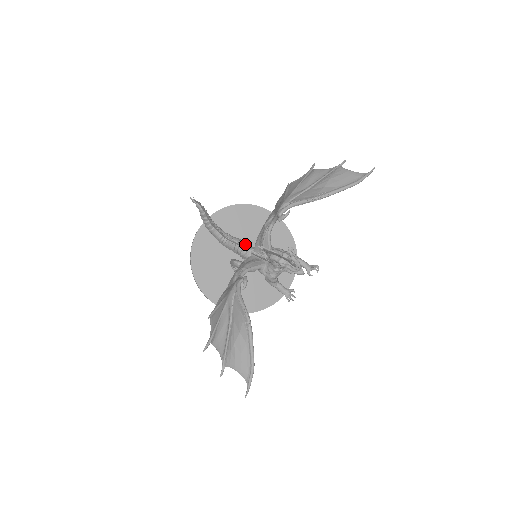
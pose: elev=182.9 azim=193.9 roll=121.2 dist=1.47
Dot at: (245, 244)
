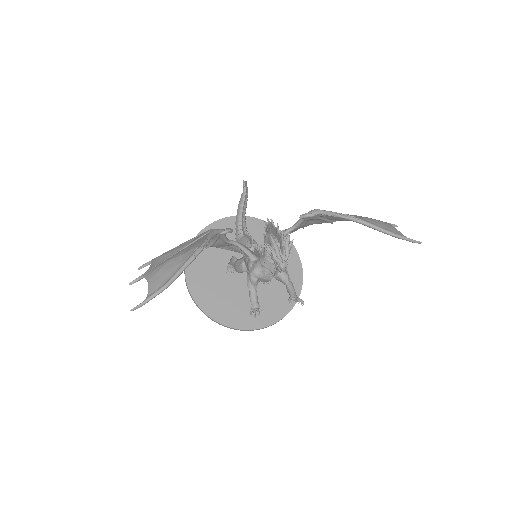
Dot at: occluded
